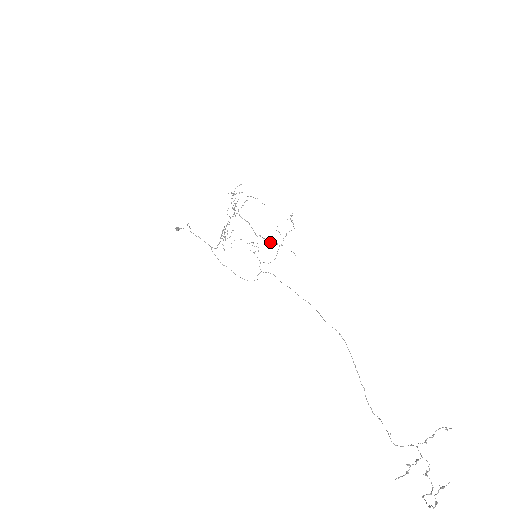
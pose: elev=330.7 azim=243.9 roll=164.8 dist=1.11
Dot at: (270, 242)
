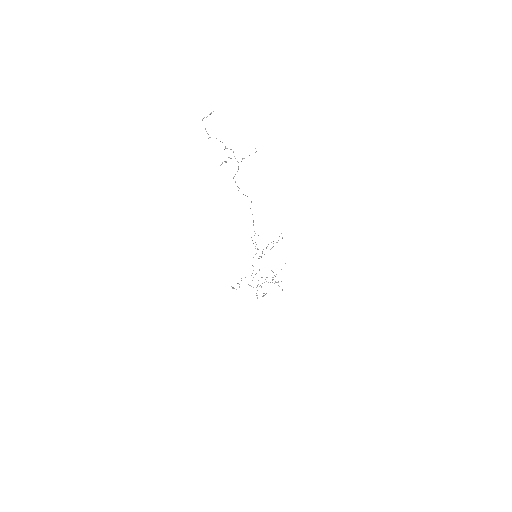
Dot at: (266, 248)
